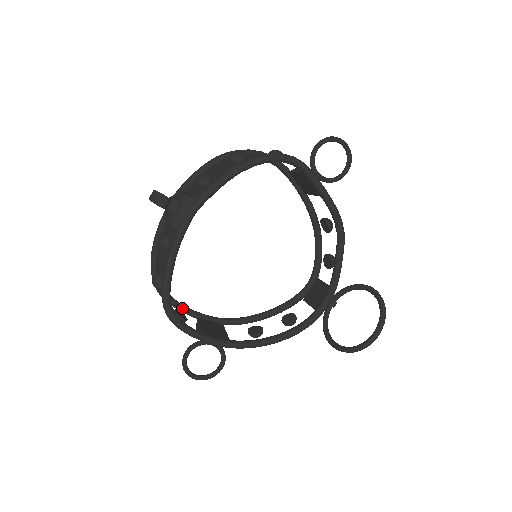
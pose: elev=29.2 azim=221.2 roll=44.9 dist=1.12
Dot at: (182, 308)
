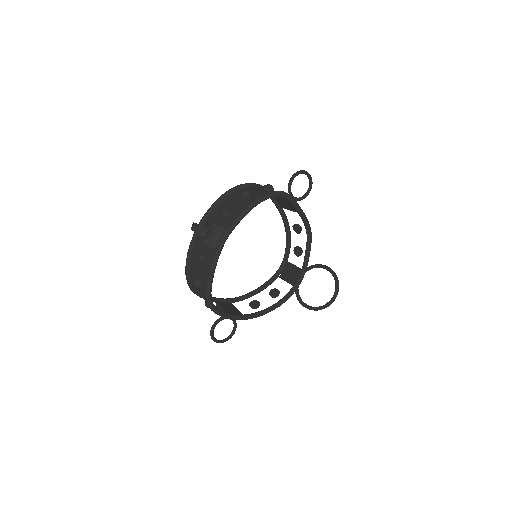
Dot at: occluded
